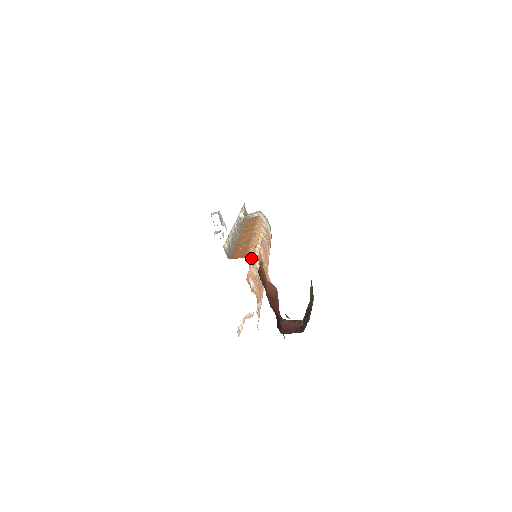
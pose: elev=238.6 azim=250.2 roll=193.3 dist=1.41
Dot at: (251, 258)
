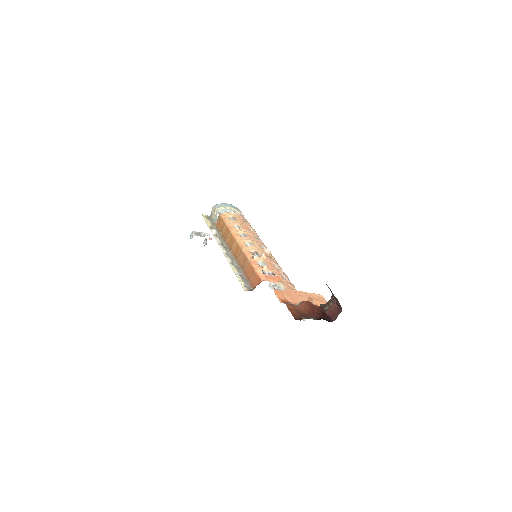
Dot at: (262, 275)
